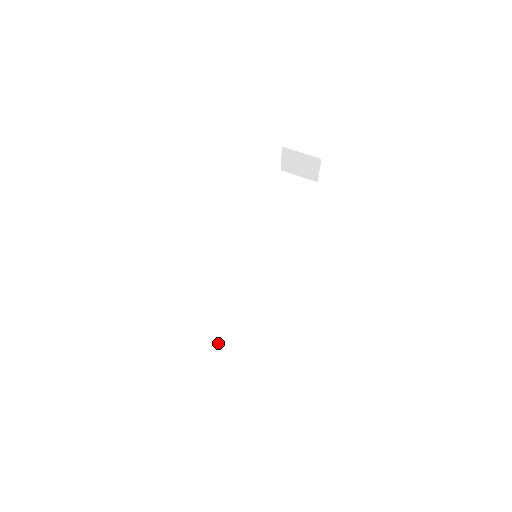
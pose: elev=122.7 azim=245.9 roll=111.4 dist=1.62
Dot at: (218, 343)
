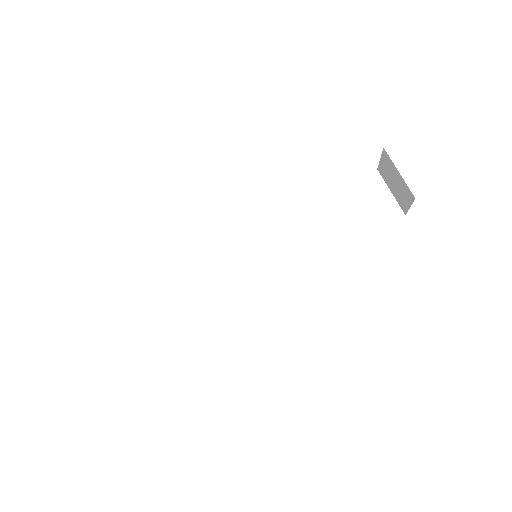
Dot at: (166, 309)
